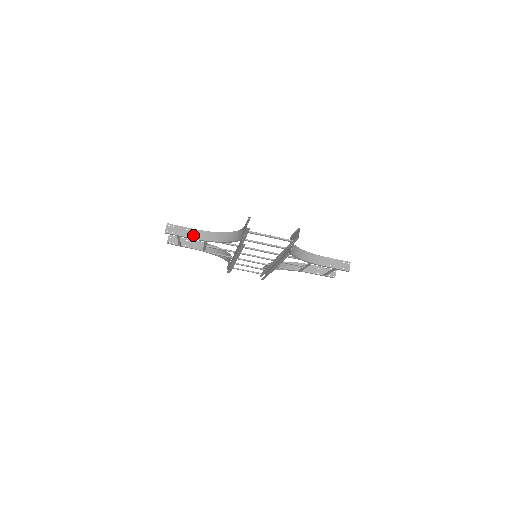
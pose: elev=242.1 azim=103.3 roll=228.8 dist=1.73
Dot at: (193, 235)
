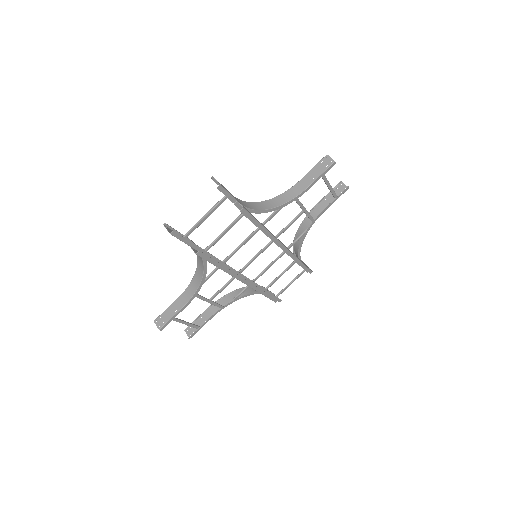
Dot at: (181, 304)
